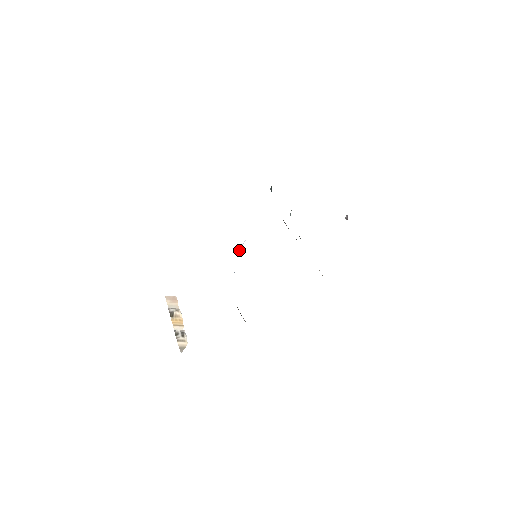
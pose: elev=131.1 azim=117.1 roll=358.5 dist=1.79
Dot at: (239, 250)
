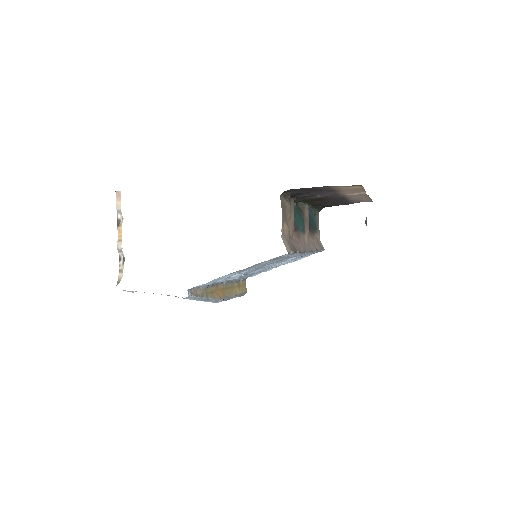
Dot at: occluded
